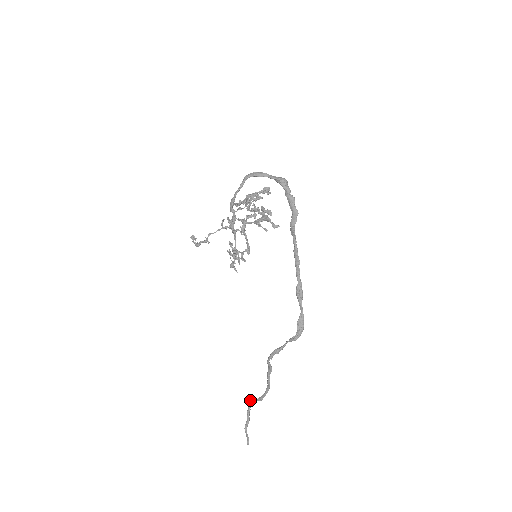
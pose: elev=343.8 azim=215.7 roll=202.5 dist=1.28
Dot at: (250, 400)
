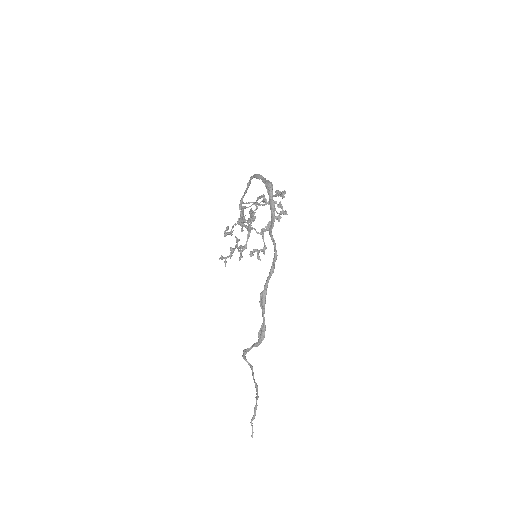
Dot at: occluded
